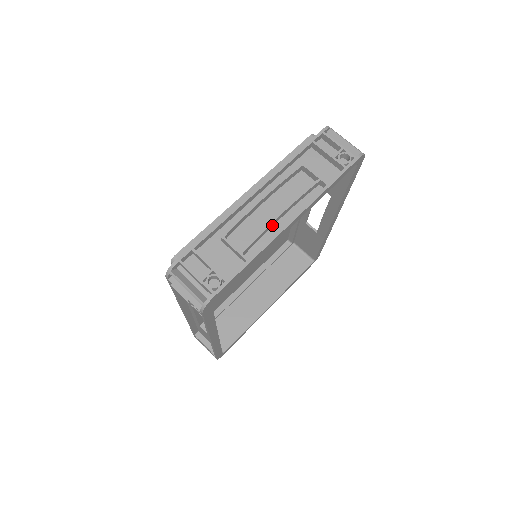
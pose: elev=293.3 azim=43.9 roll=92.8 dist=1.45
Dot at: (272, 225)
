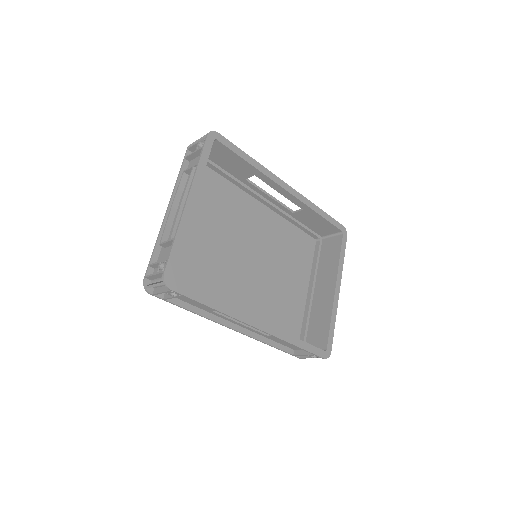
Dot at: occluded
